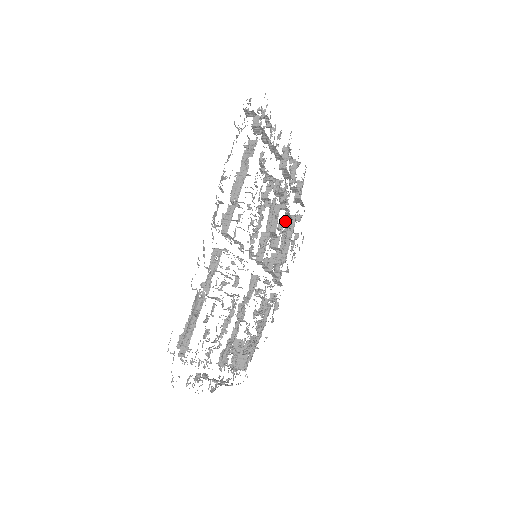
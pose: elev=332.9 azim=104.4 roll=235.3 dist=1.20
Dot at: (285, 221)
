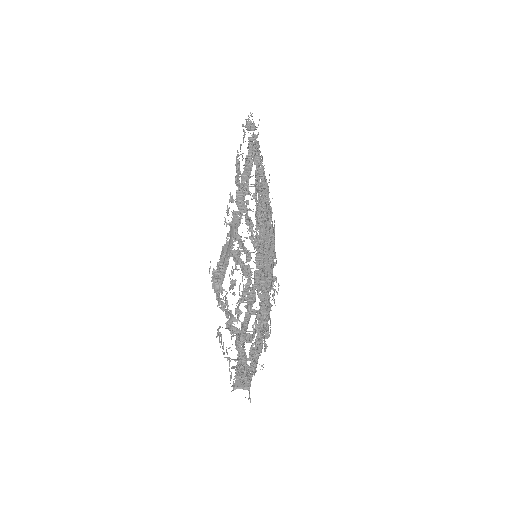
Dot at: occluded
